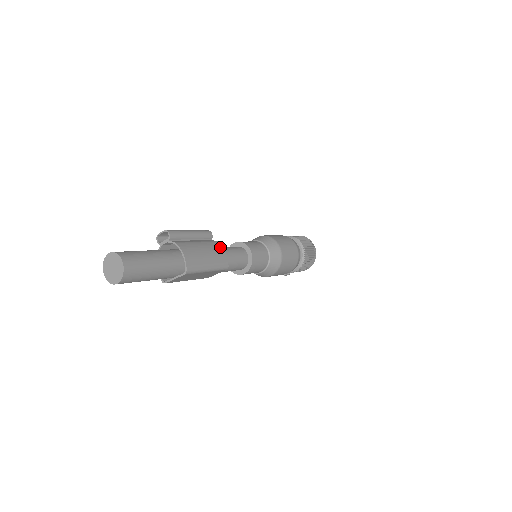
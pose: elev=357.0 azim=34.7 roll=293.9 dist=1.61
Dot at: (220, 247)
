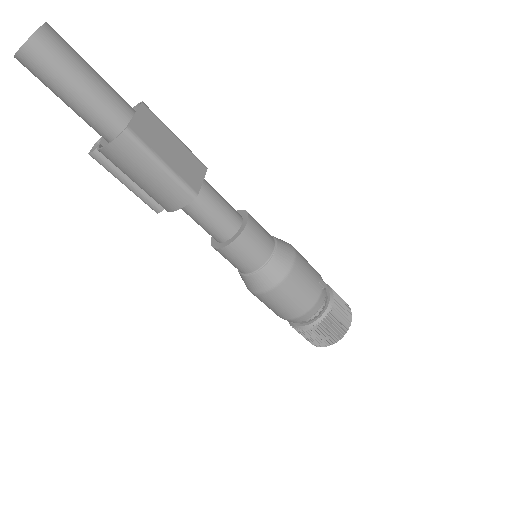
Dot at: occluded
